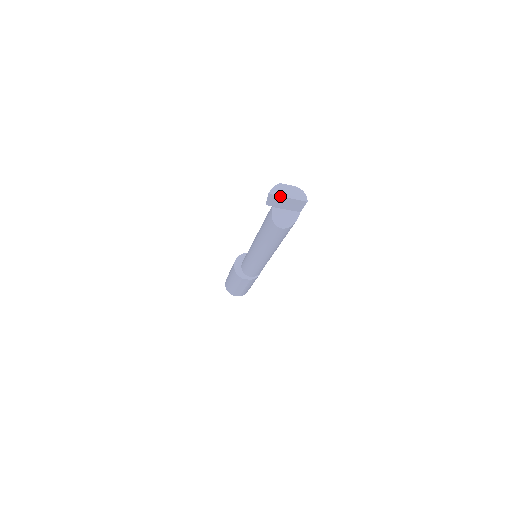
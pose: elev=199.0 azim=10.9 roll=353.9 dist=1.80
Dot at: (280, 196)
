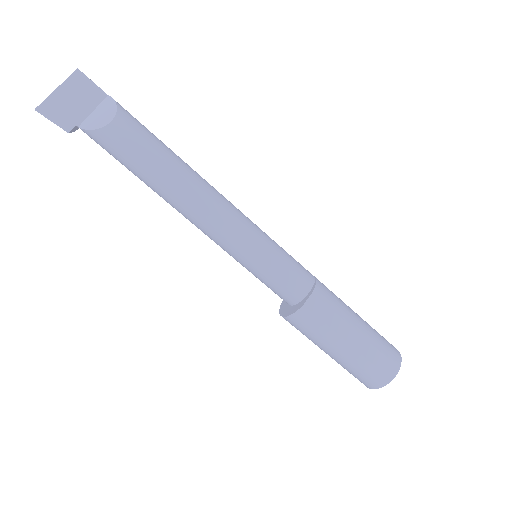
Dot at: (48, 98)
